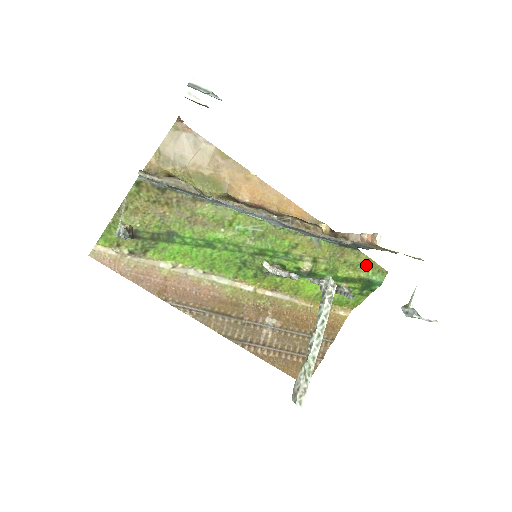
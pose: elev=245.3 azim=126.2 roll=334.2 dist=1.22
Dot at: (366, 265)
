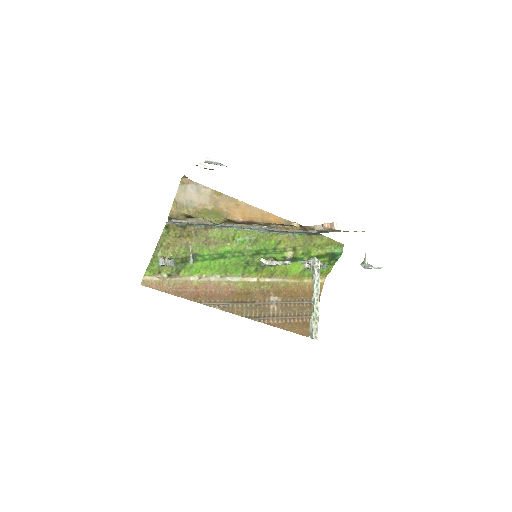
Dot at: (329, 244)
